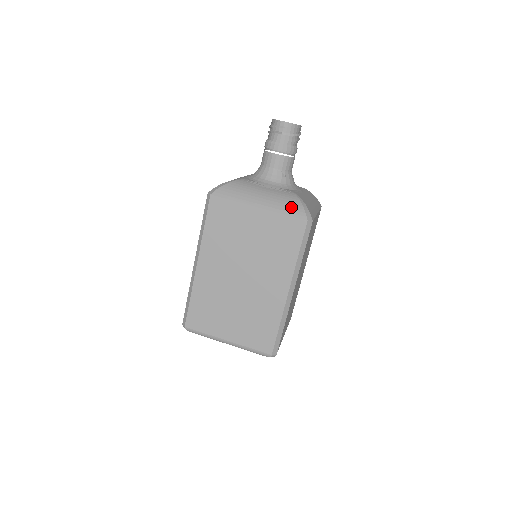
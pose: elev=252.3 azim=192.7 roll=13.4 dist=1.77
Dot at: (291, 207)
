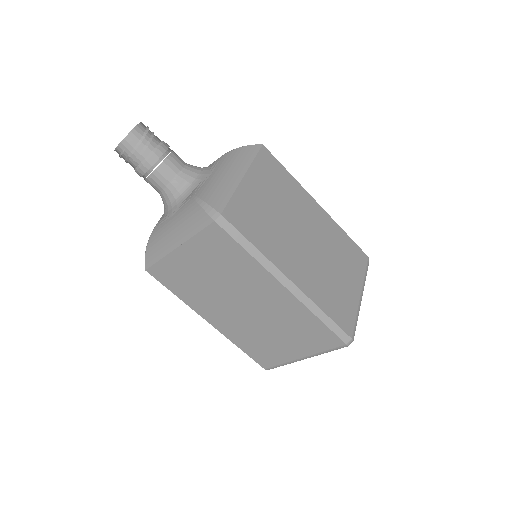
Dot at: (194, 220)
